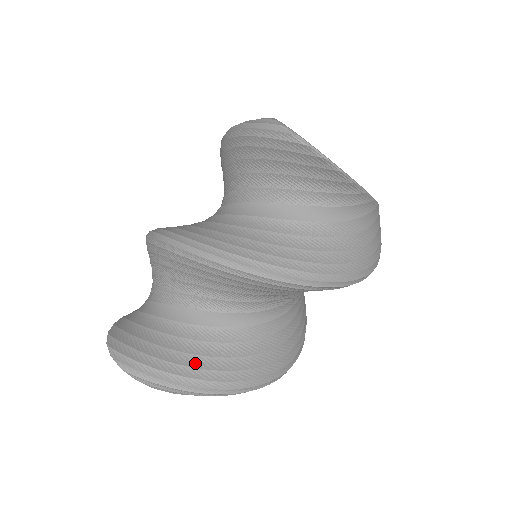
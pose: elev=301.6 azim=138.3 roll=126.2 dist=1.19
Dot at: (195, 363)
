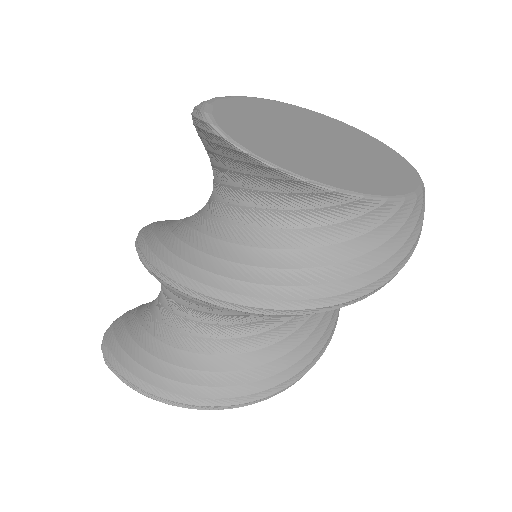
Dot at: (159, 369)
